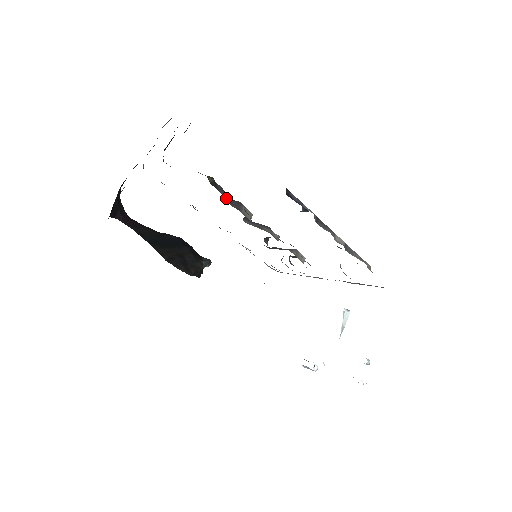
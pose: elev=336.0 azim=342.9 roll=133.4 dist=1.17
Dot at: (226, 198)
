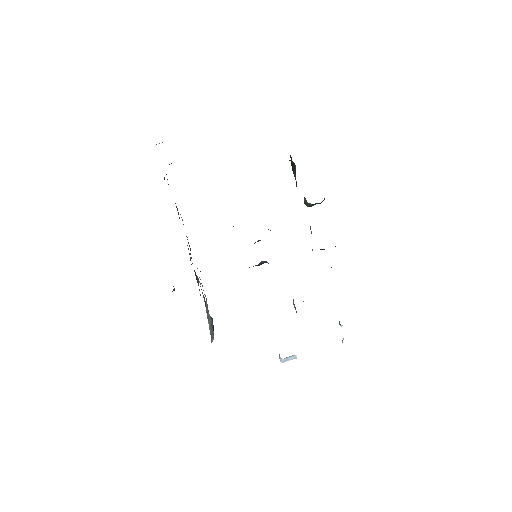
Dot at: occluded
